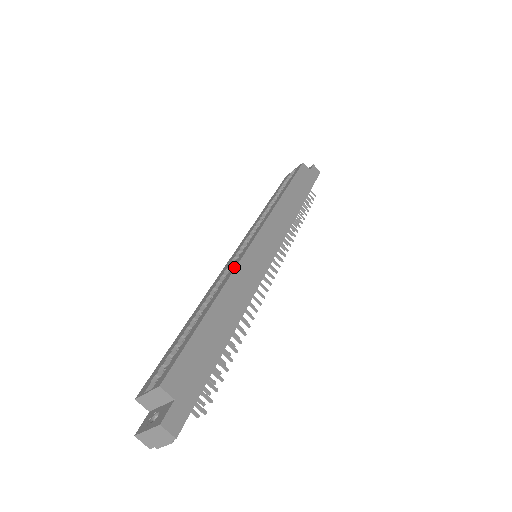
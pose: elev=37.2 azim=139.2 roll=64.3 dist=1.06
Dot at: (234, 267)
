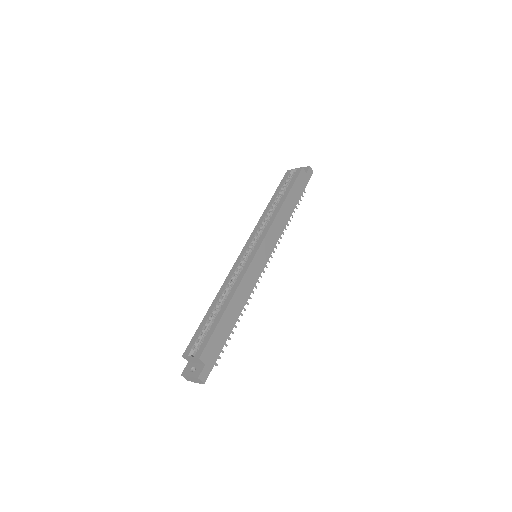
Dot at: (243, 274)
